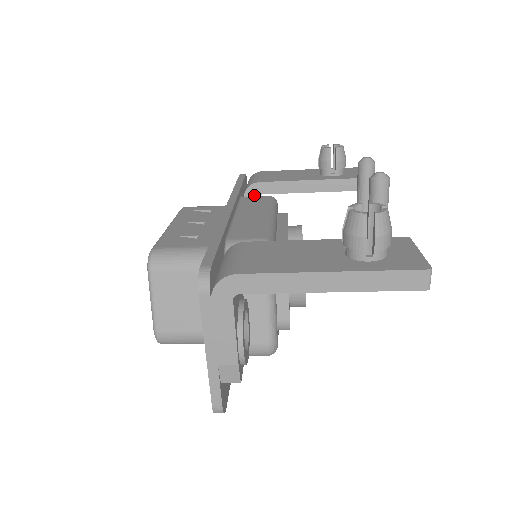
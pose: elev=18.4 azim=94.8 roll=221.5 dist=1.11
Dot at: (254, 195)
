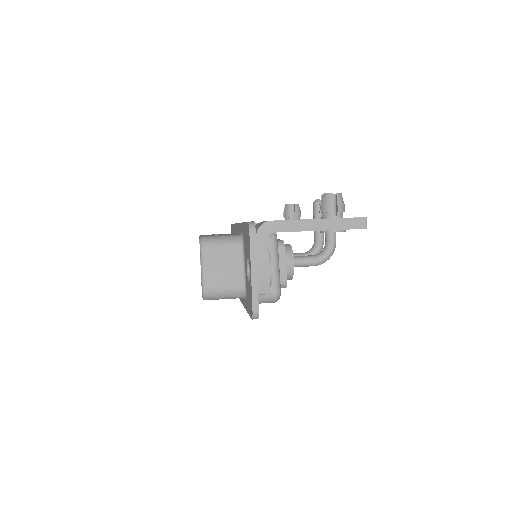
Dot at: occluded
